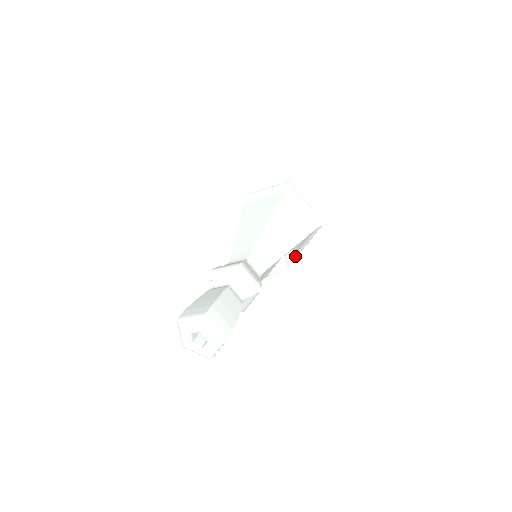
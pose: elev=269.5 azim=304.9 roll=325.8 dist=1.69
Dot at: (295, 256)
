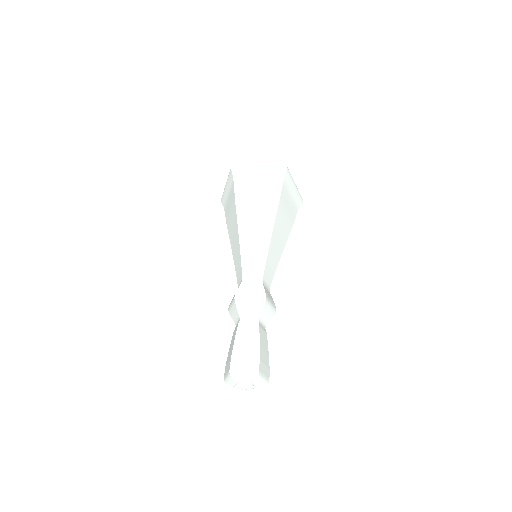
Dot at: occluded
